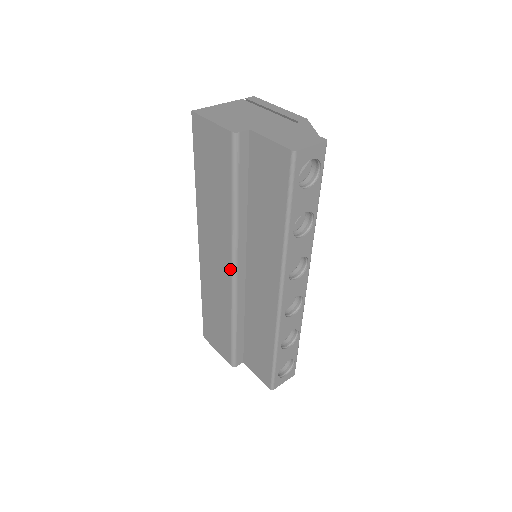
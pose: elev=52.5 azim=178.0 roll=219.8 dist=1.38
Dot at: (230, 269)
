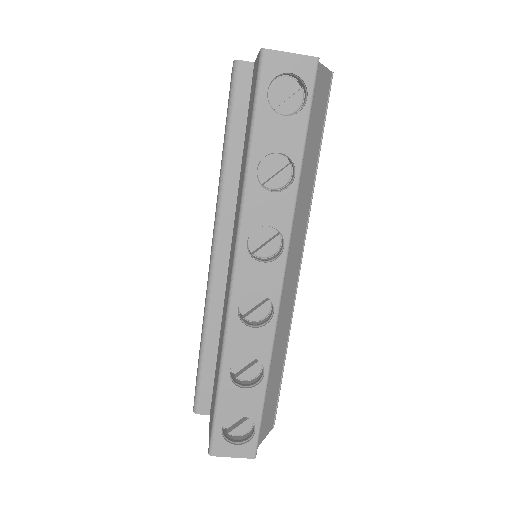
Dot at: (212, 248)
